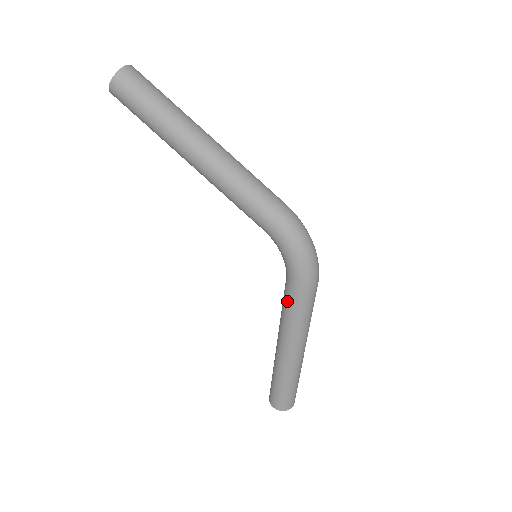
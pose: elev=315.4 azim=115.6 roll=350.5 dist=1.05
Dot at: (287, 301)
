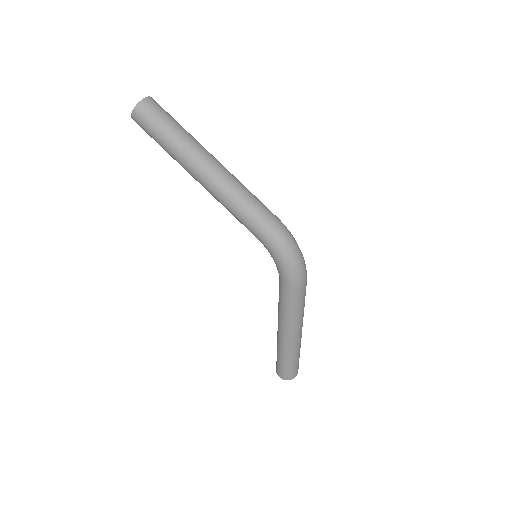
Dot at: (280, 296)
